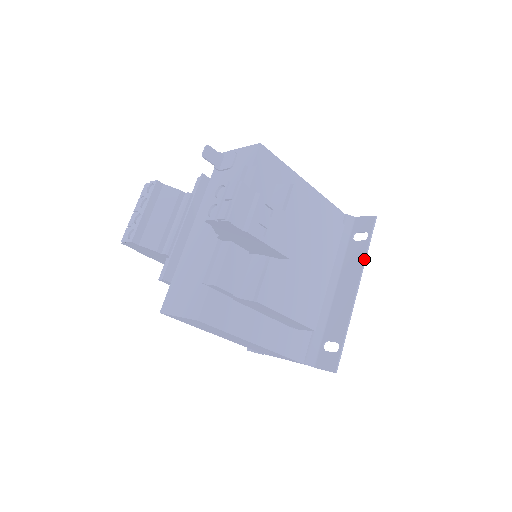
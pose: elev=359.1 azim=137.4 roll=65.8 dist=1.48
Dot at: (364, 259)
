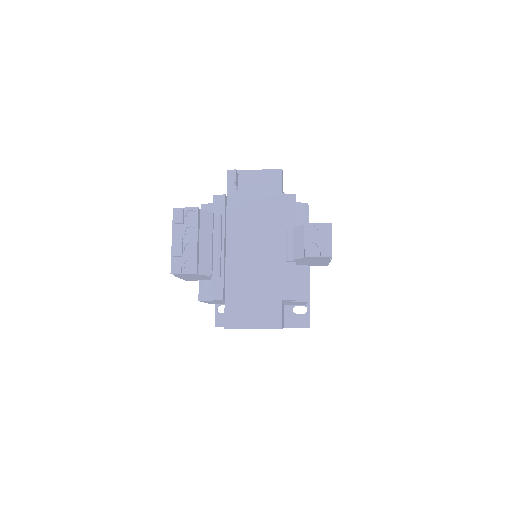
Dot at: occluded
